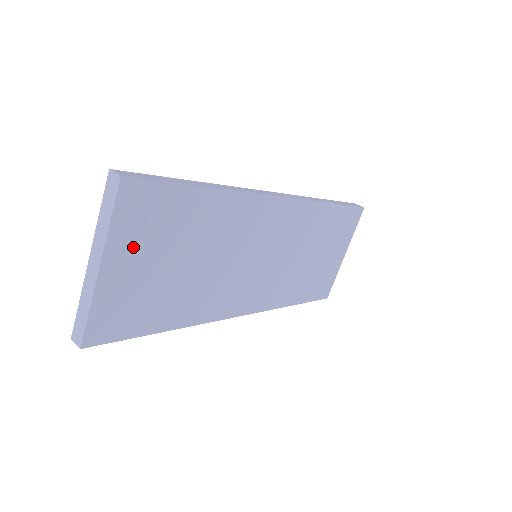
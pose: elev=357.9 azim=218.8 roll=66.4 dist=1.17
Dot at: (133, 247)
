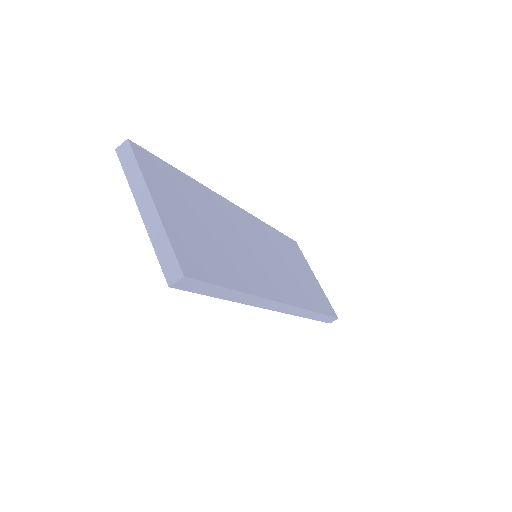
Dot at: (166, 197)
